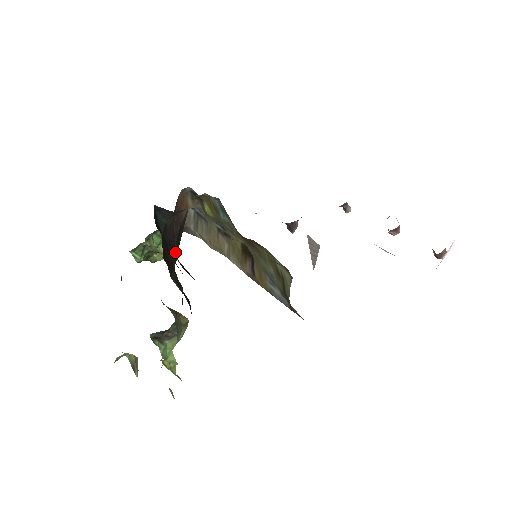
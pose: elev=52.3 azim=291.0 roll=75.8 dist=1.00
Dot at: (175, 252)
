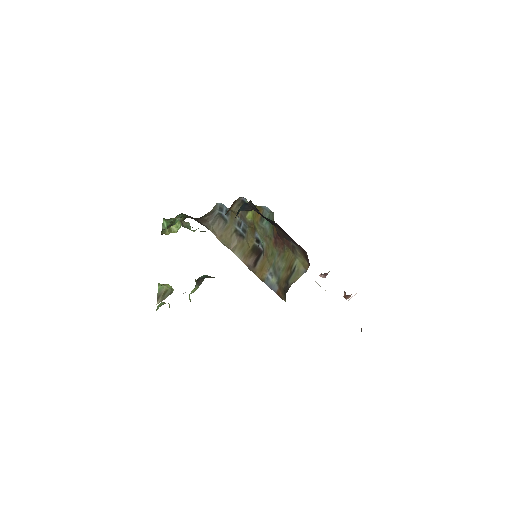
Dot at: occluded
